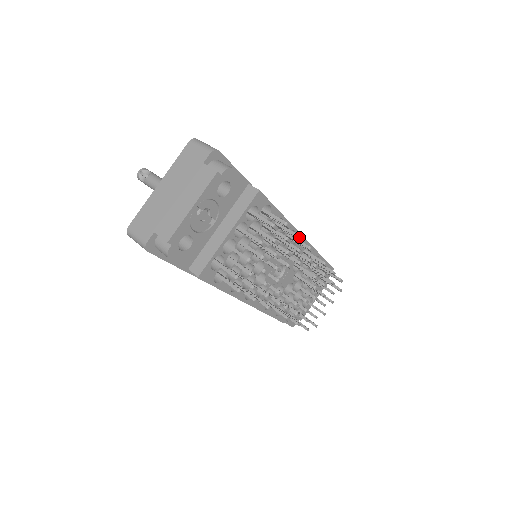
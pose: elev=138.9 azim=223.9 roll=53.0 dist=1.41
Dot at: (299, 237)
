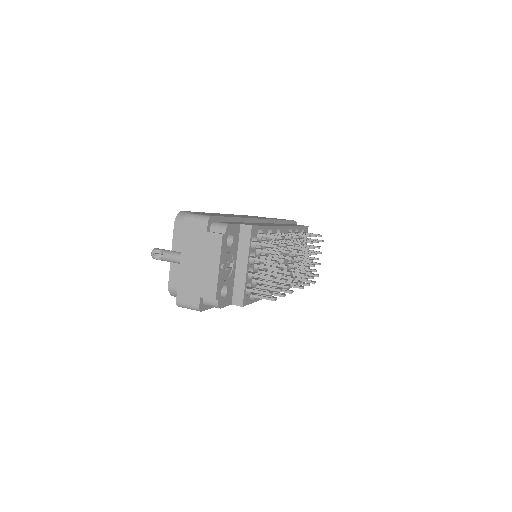
Dot at: (290, 237)
